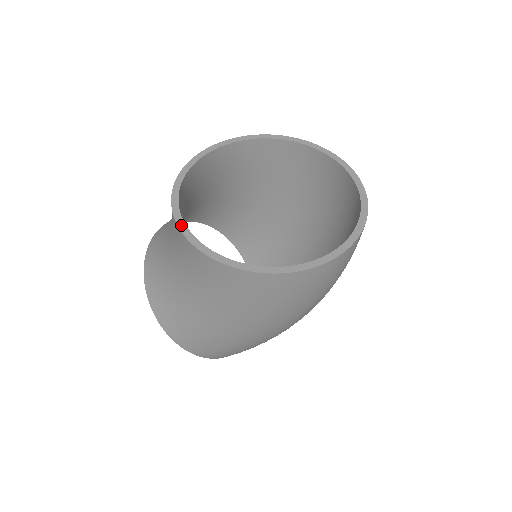
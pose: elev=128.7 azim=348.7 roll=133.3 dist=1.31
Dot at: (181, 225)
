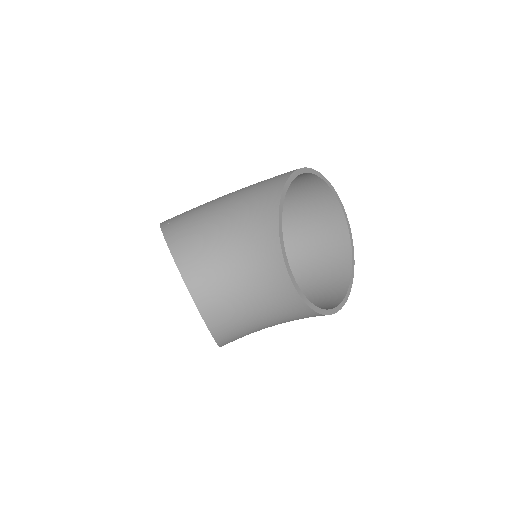
Dot at: (316, 309)
